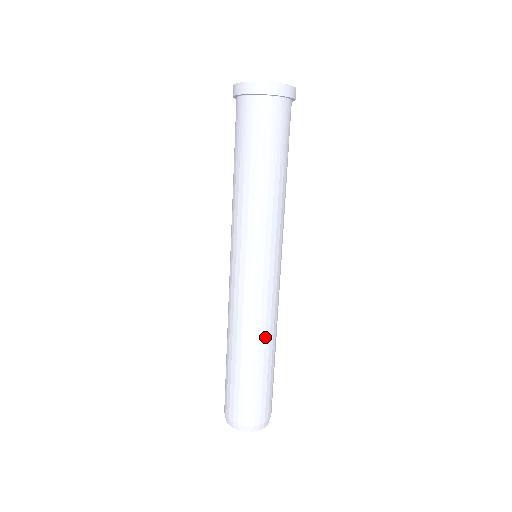
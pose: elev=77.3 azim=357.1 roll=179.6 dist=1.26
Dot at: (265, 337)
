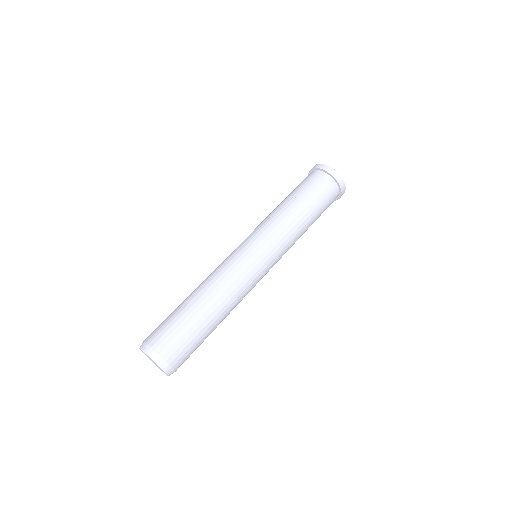
Dot at: (207, 285)
